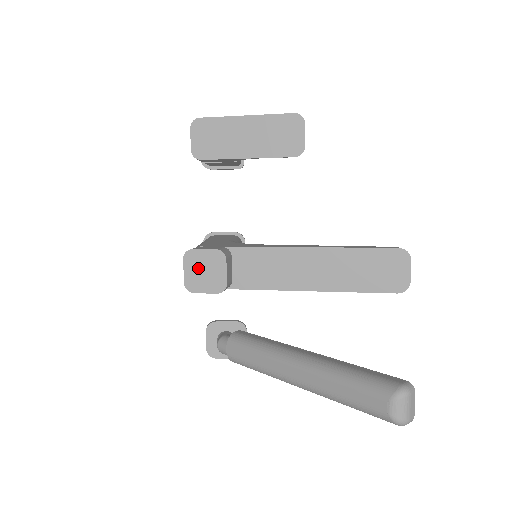
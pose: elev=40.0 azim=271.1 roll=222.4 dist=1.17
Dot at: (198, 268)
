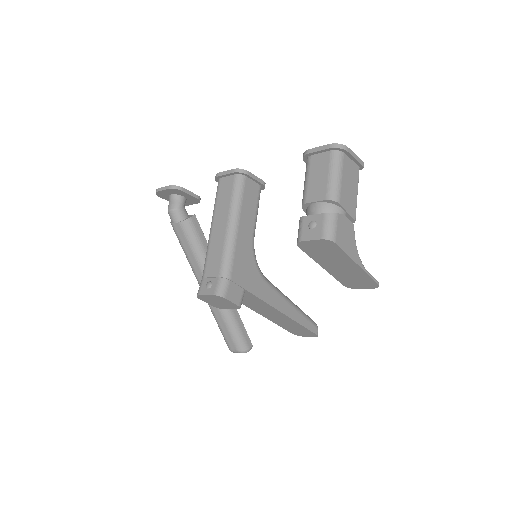
Dot at: (217, 300)
